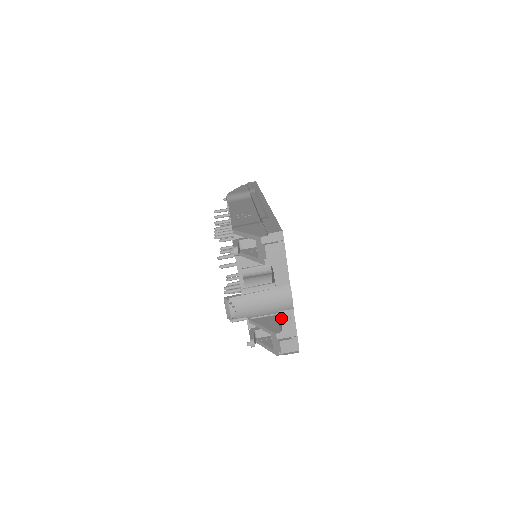
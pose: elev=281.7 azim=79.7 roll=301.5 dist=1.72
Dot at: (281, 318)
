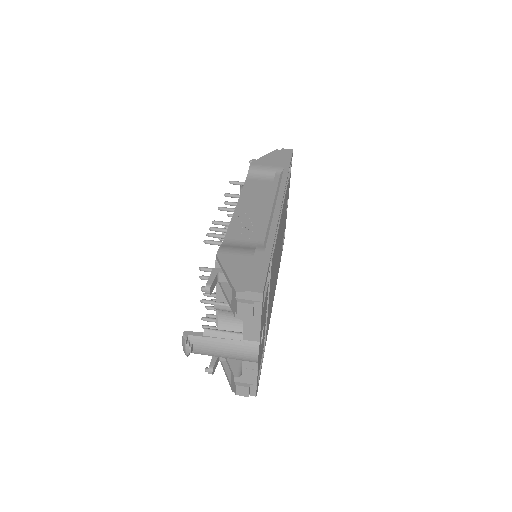
Dot at: (243, 366)
